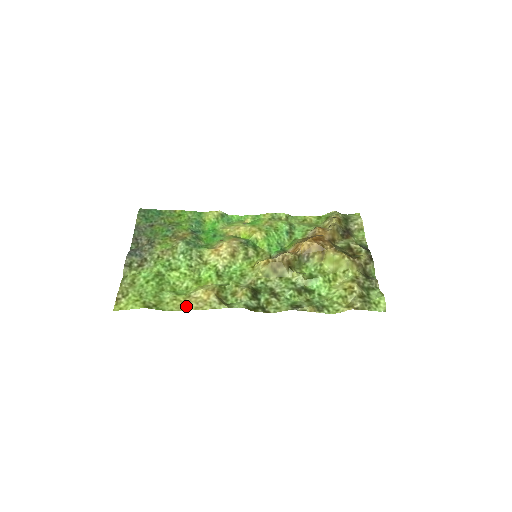
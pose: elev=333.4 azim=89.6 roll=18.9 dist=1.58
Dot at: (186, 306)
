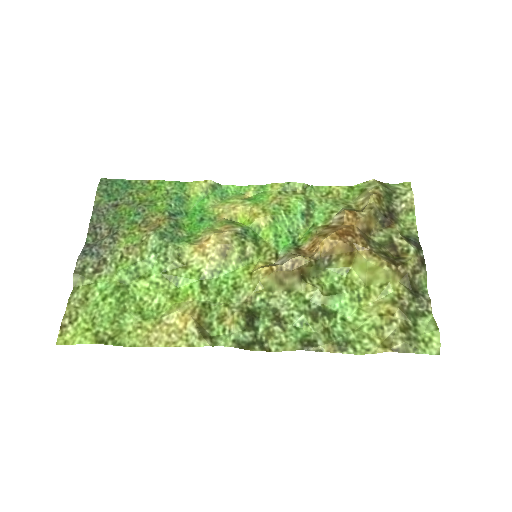
Dot at: (154, 339)
